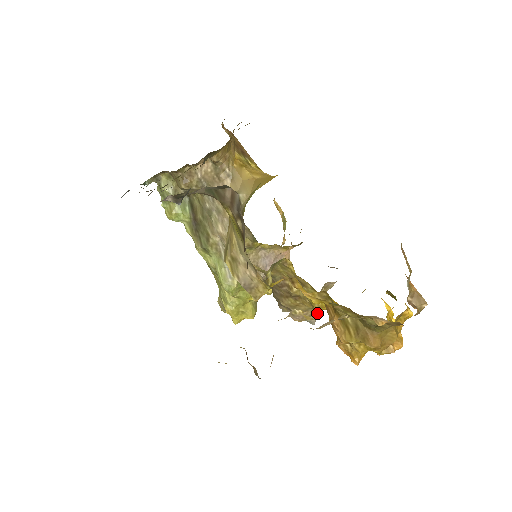
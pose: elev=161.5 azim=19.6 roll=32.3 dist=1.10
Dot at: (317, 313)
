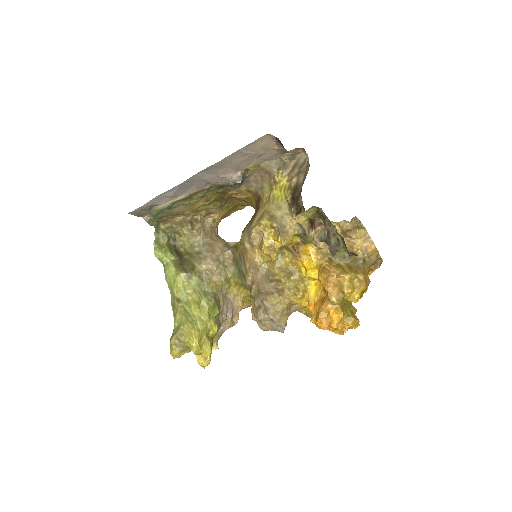
Dot at: occluded
